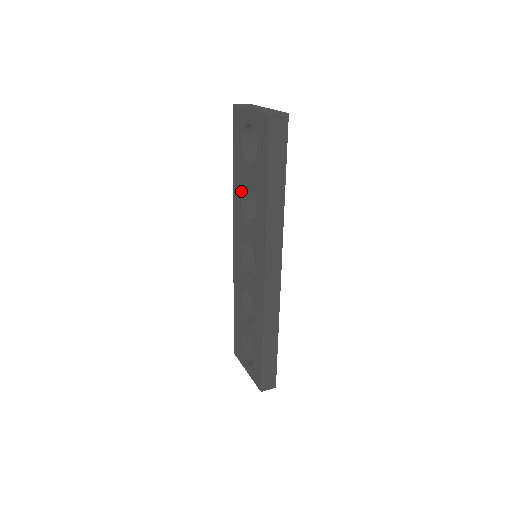
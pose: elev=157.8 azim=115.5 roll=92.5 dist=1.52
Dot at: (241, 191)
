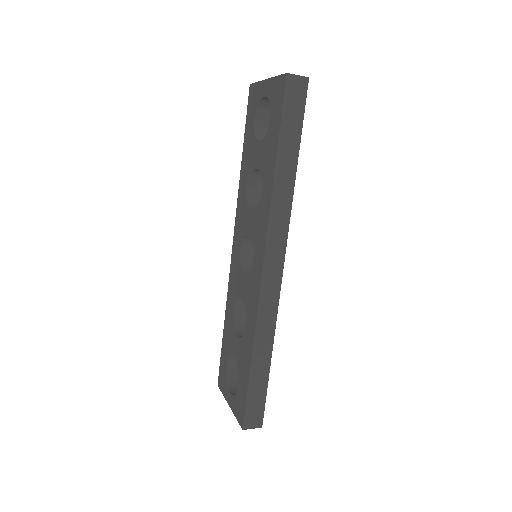
Dot at: (247, 178)
